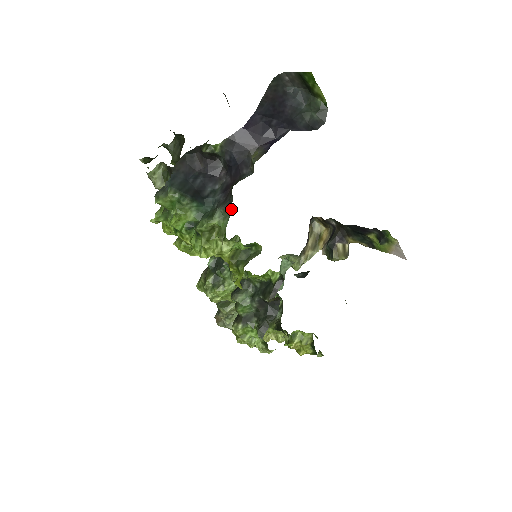
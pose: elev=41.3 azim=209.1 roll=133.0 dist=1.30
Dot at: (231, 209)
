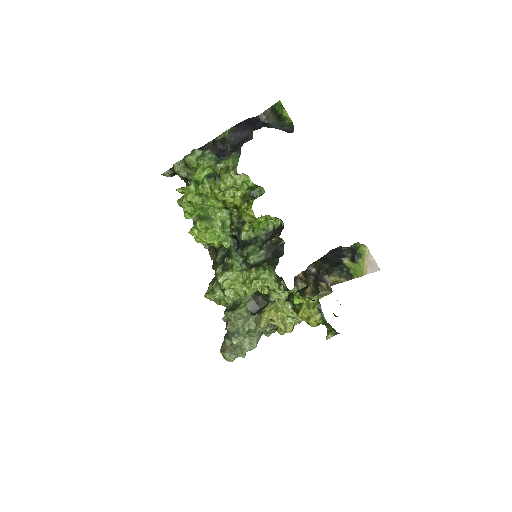
Dot at: occluded
